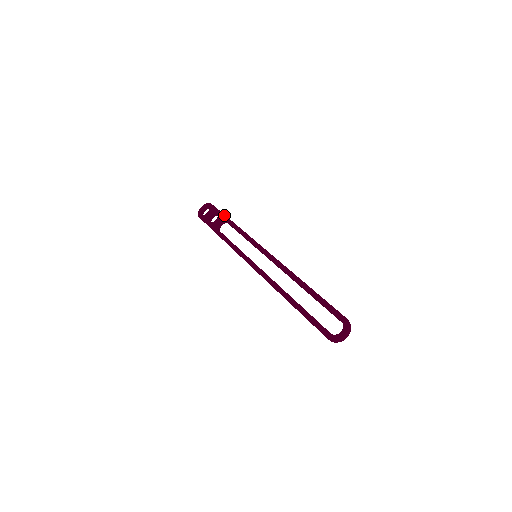
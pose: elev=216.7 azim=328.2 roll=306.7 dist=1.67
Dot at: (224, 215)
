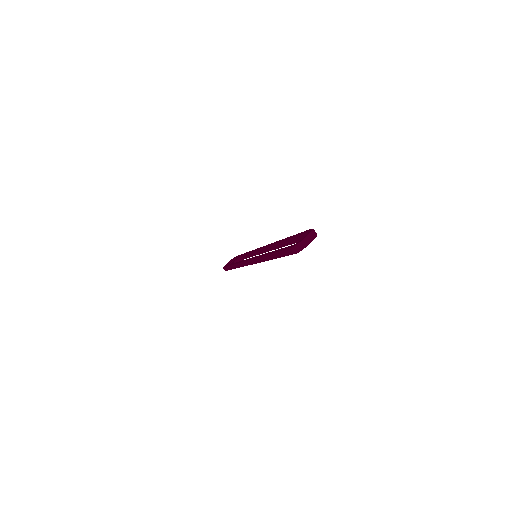
Dot at: occluded
